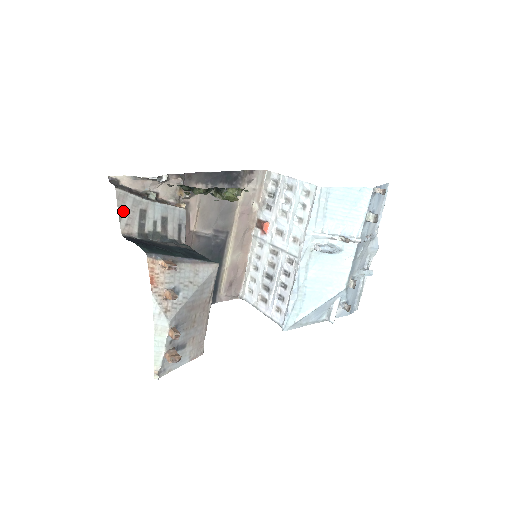
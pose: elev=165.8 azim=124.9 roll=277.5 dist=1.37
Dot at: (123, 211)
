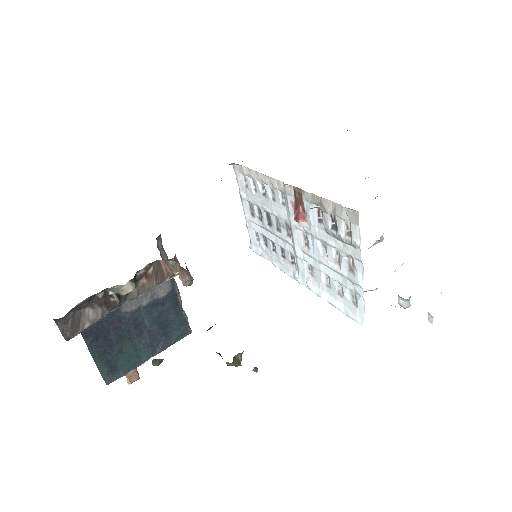
Dot at: occluded
